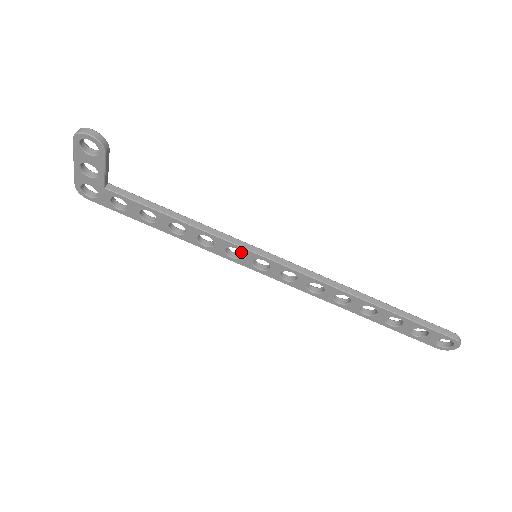
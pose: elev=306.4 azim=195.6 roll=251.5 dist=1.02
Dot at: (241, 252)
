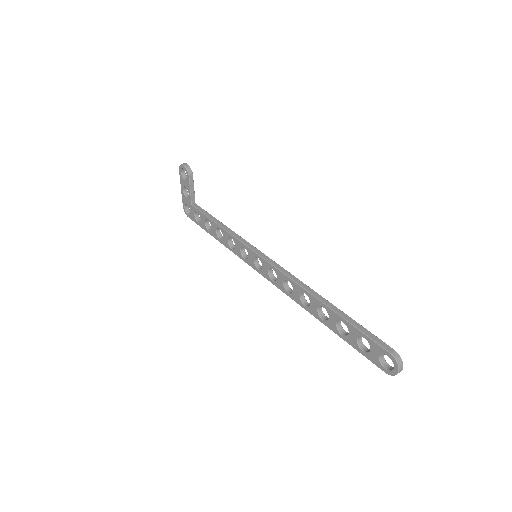
Dot at: (247, 251)
